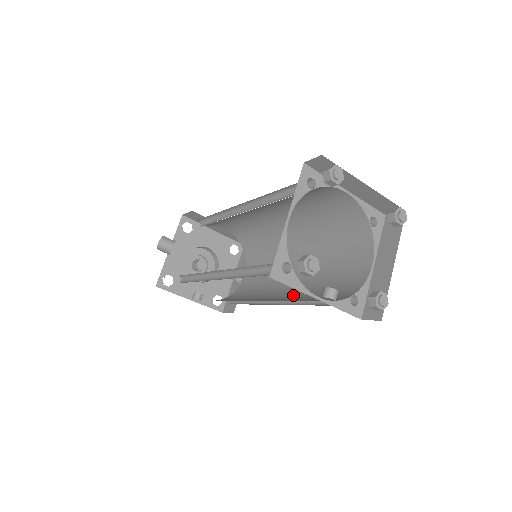
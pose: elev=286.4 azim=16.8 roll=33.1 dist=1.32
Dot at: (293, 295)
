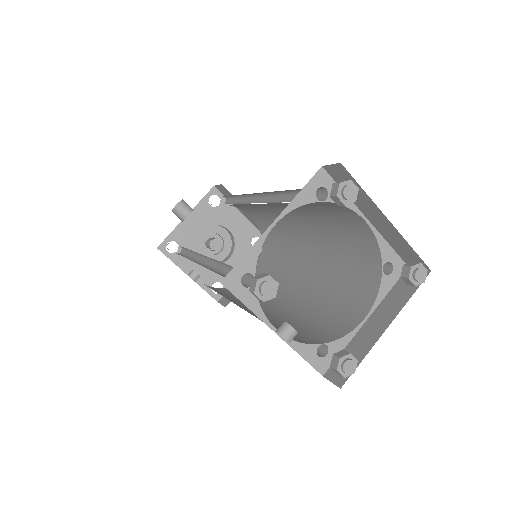
Dot at: (274, 314)
